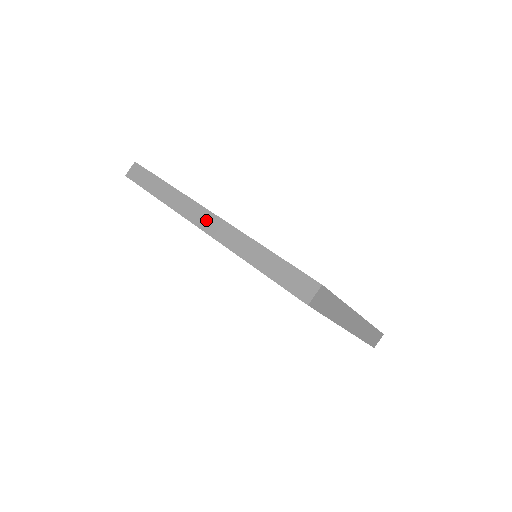
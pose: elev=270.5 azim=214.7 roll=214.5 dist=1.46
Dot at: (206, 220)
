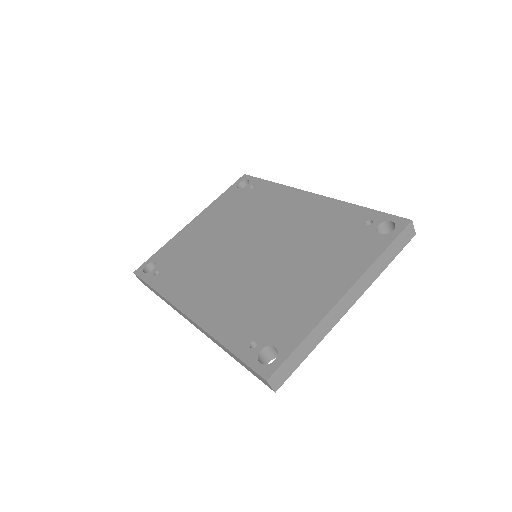
Dot at: (190, 321)
